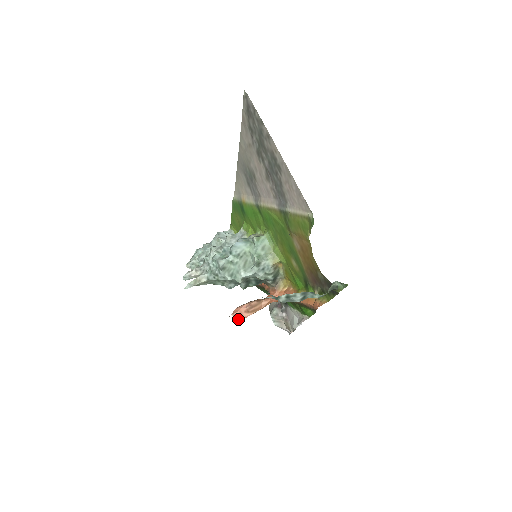
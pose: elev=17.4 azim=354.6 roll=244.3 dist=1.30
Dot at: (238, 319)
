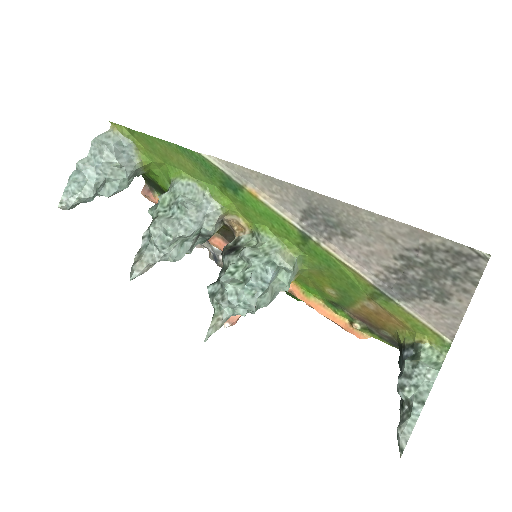
Dot at: (233, 324)
